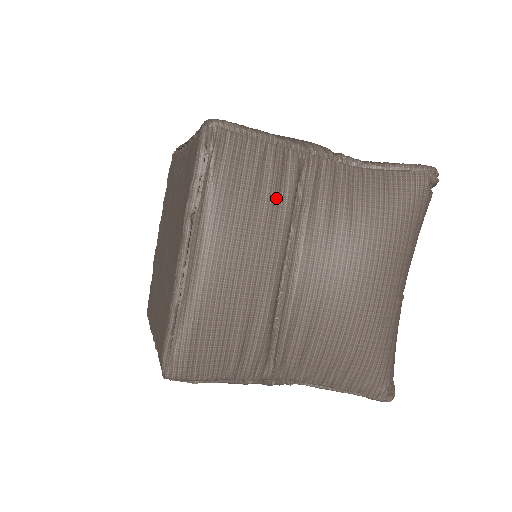
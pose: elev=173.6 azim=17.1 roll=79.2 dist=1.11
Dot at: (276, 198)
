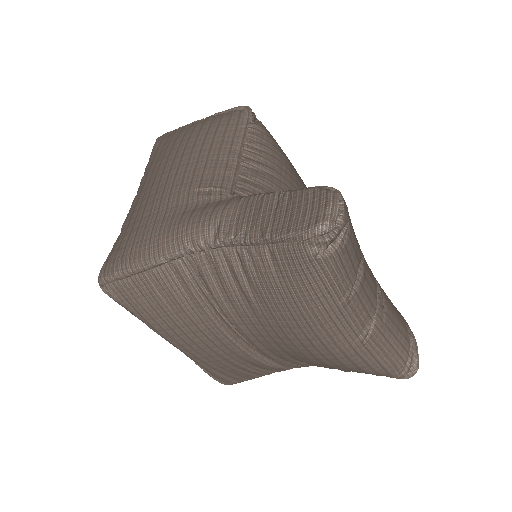
Dot at: (189, 308)
